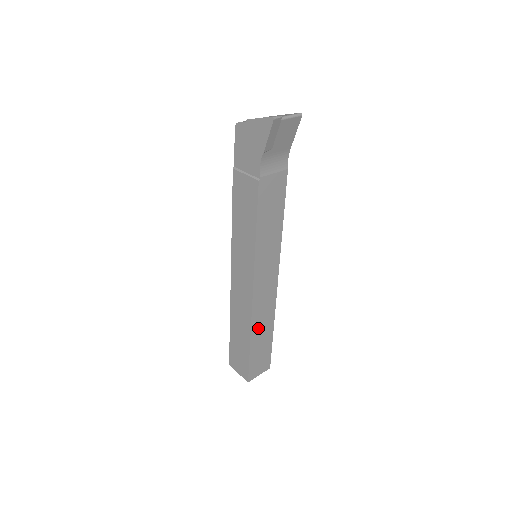
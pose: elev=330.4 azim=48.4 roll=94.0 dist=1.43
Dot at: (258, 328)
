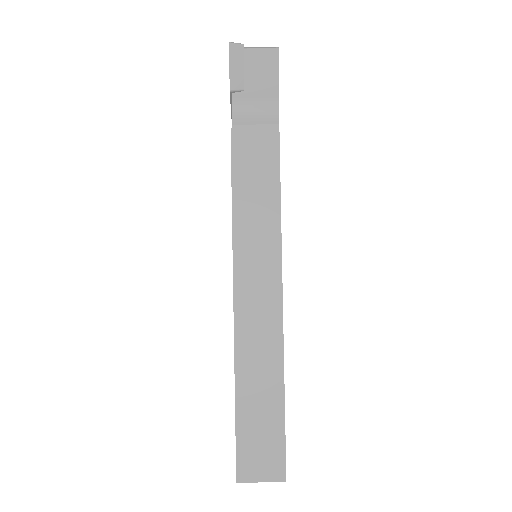
Dot at: (250, 371)
